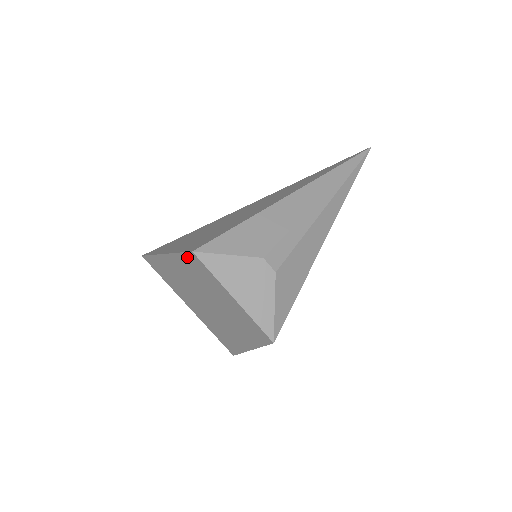
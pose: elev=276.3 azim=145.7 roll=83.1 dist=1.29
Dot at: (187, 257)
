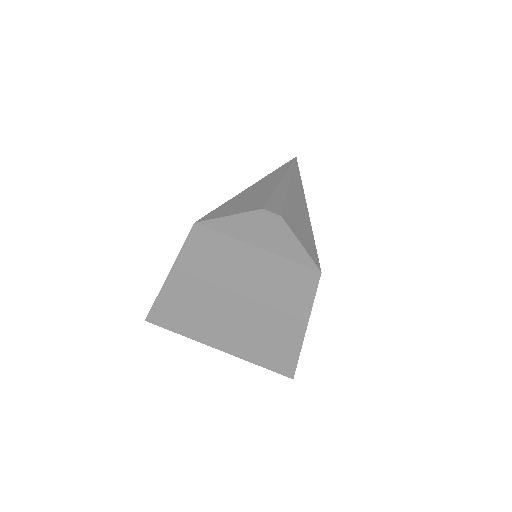
Dot at: (192, 242)
